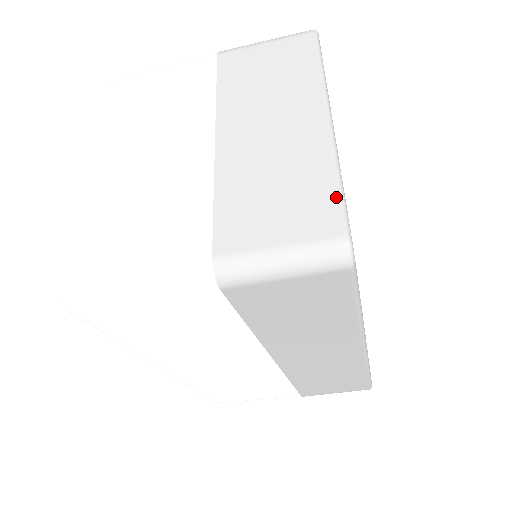
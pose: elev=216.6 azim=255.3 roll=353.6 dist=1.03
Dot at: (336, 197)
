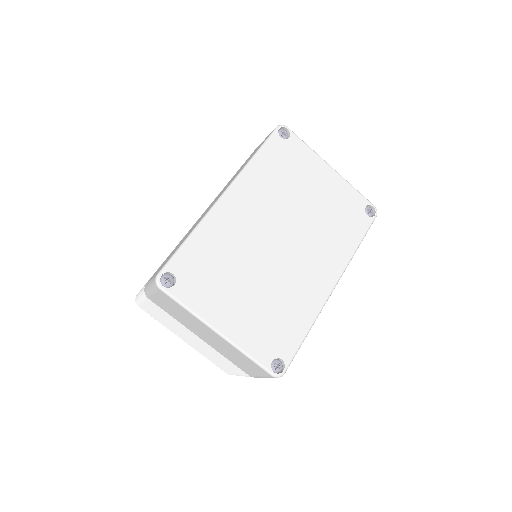
Dot at: (255, 364)
